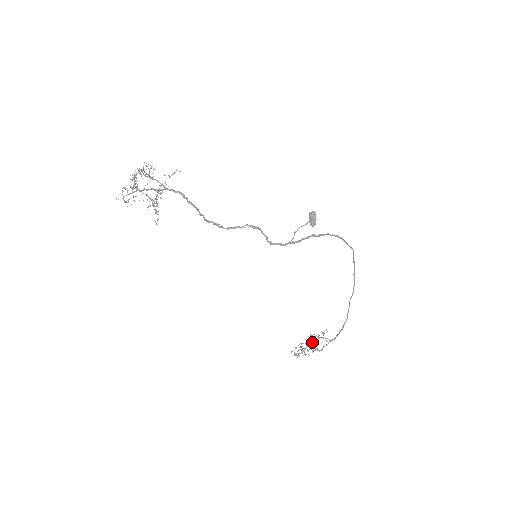
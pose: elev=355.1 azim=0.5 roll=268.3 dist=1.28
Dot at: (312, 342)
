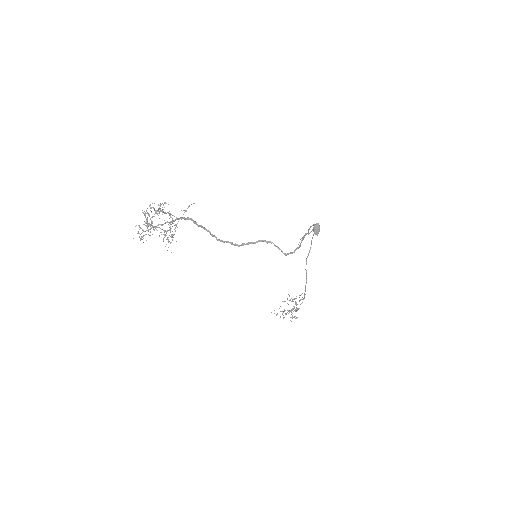
Dot at: occluded
